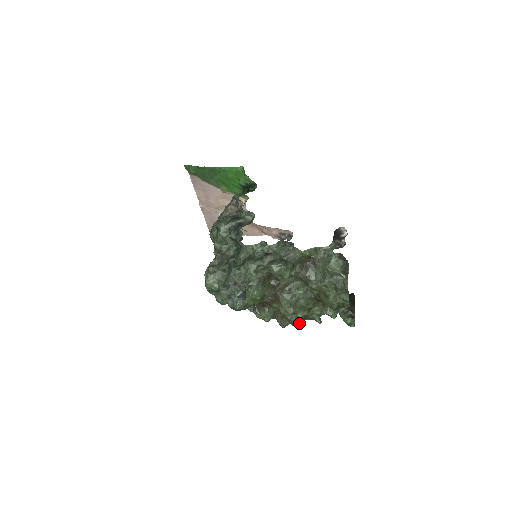
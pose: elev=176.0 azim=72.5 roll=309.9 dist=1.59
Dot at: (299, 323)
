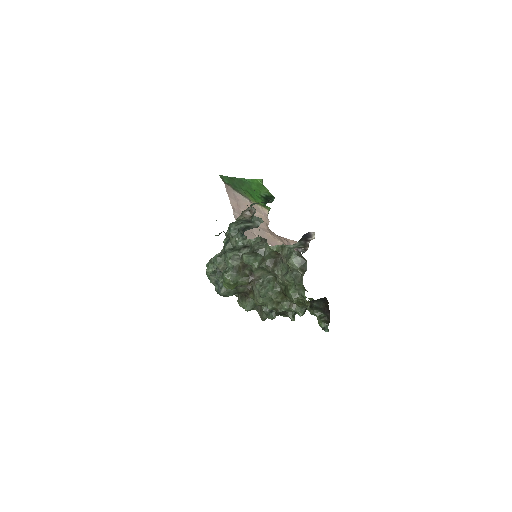
Dot at: (271, 315)
